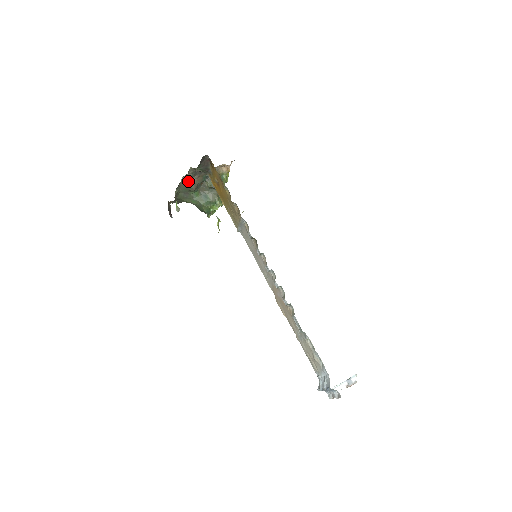
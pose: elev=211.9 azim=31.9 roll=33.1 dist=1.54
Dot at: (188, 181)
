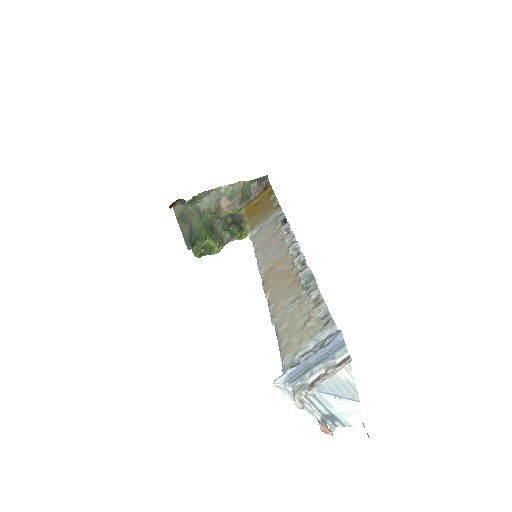
Dot at: (219, 198)
